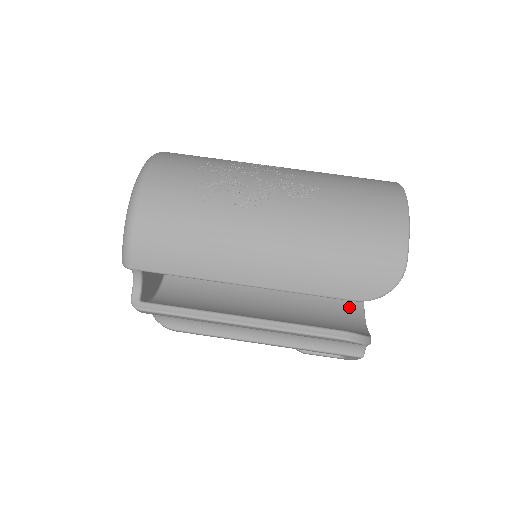
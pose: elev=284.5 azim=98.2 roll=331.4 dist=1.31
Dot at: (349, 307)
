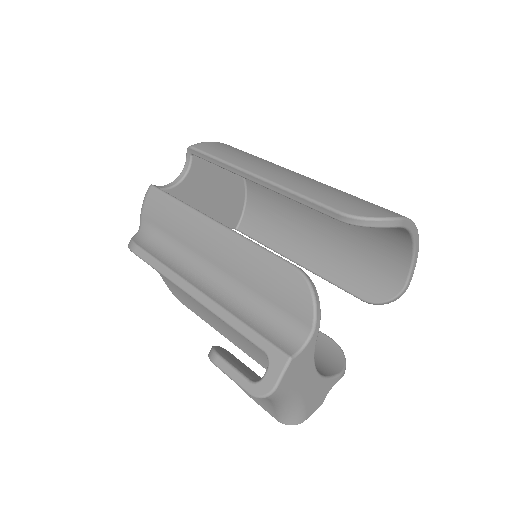
Dot at: occluded
